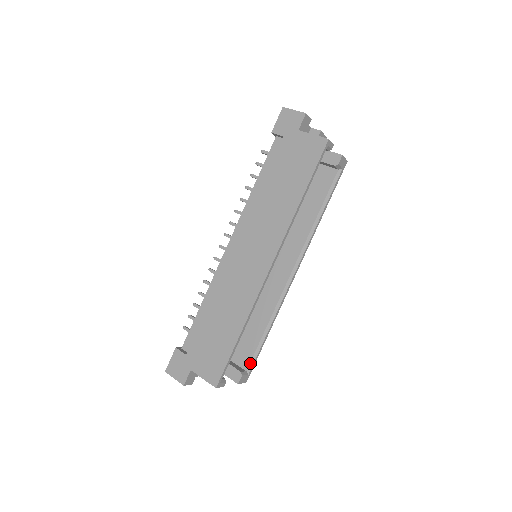
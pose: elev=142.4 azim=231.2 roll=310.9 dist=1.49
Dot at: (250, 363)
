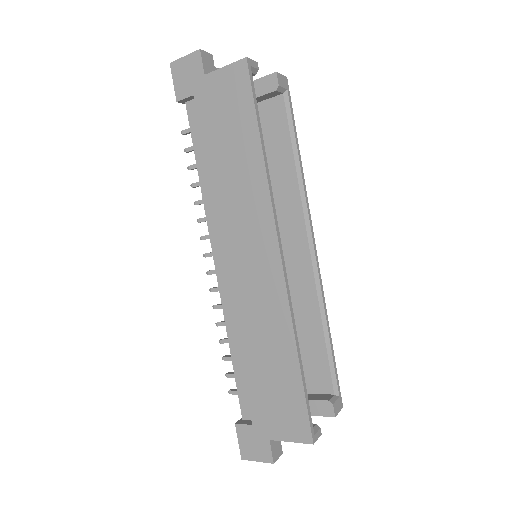
Dot at: (332, 383)
